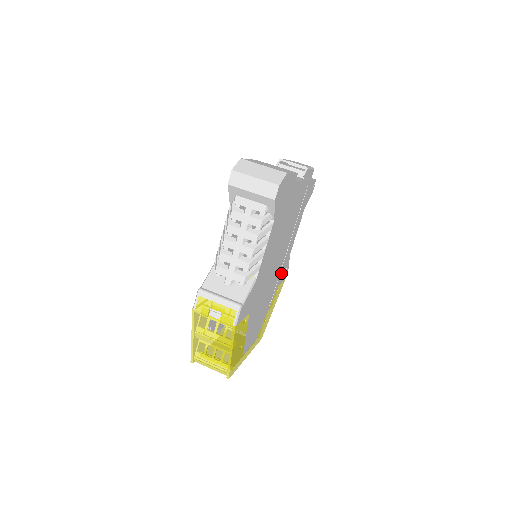
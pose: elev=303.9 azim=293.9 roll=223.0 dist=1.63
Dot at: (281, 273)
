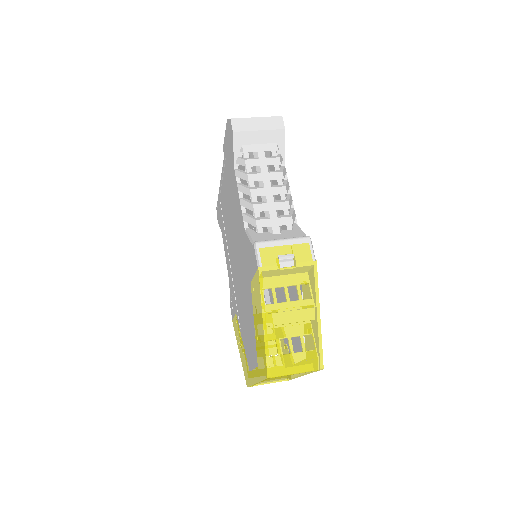
Dot at: occluded
